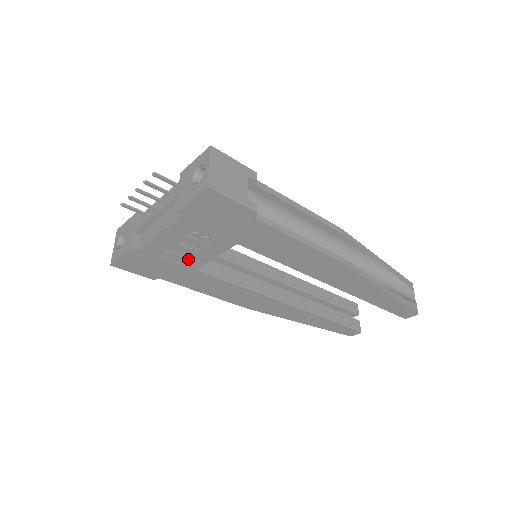
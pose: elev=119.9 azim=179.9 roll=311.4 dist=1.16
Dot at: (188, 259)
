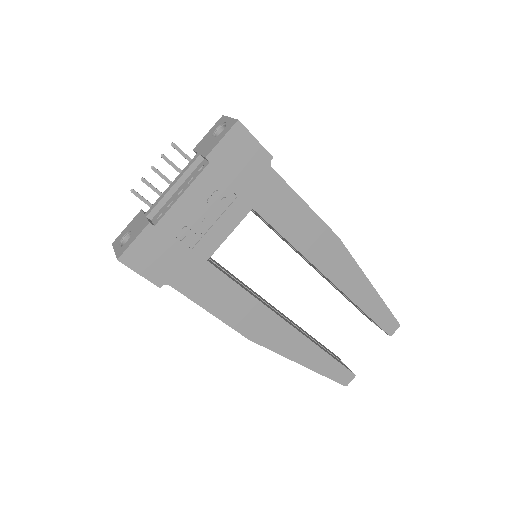
Dot at: (203, 240)
